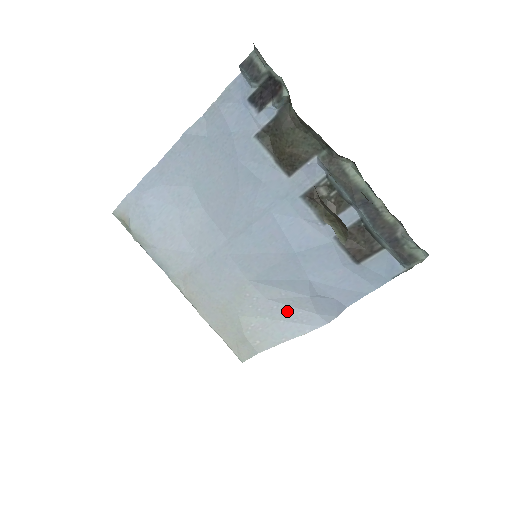
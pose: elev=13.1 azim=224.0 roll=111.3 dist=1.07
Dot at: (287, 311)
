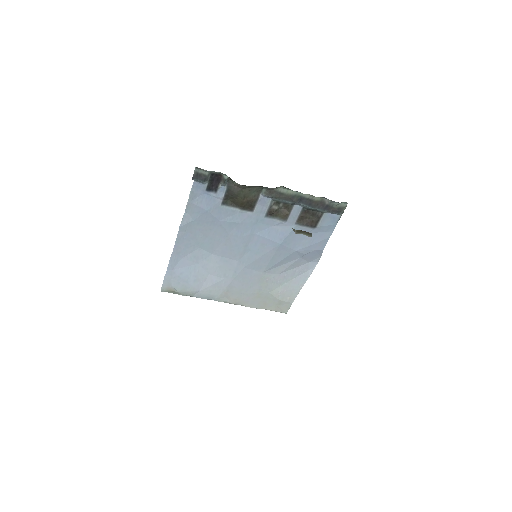
Dot at: (293, 272)
